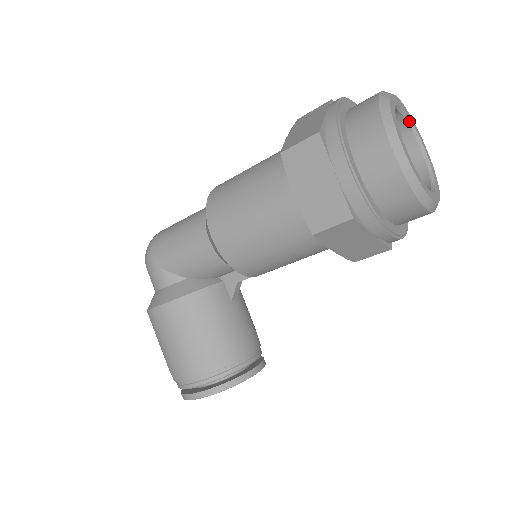
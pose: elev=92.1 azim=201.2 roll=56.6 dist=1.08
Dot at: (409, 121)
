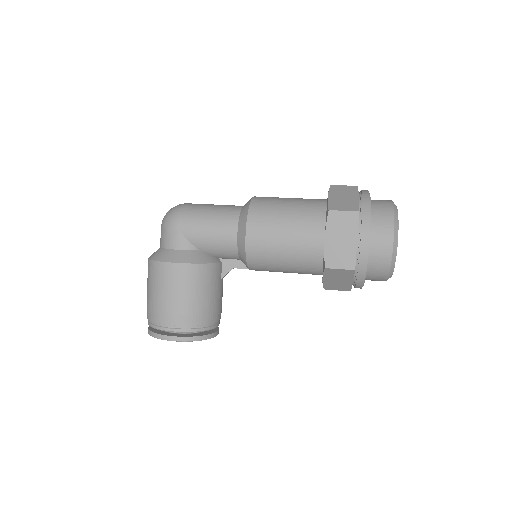
Dot at: occluded
